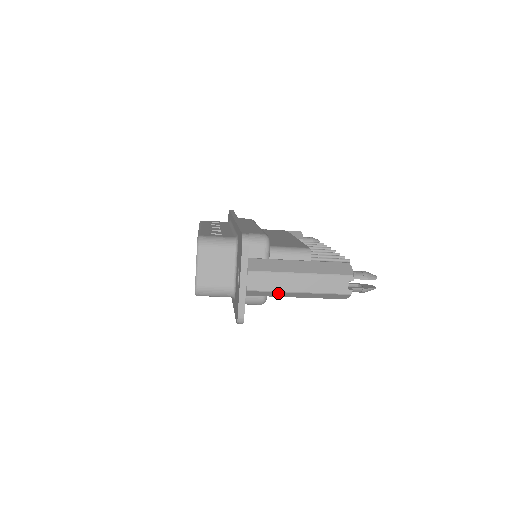
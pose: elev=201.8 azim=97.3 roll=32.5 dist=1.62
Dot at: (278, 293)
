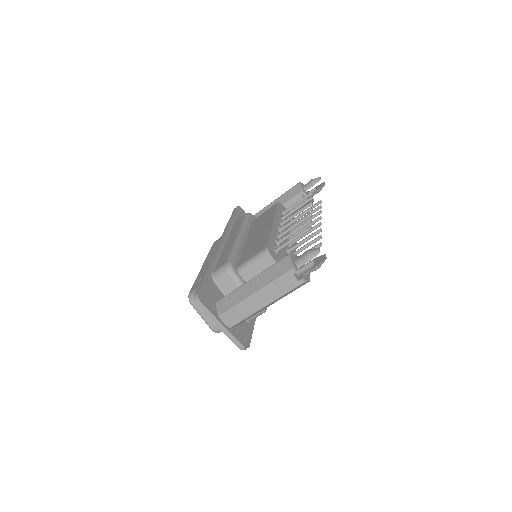
Dot at: (253, 314)
